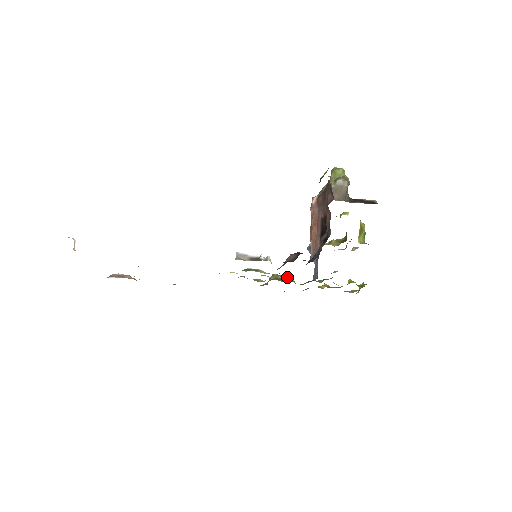
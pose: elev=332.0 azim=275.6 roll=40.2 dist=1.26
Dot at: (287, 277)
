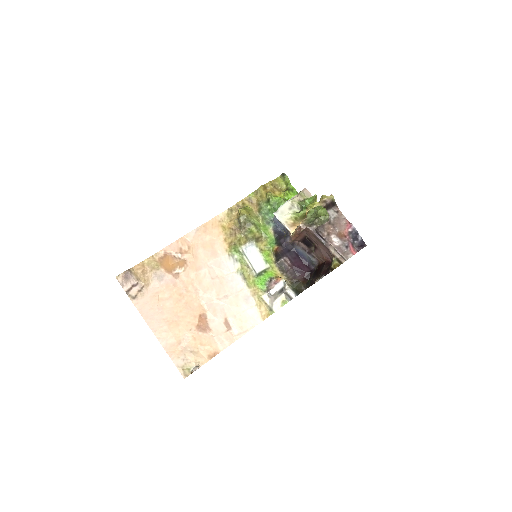
Dot at: (252, 219)
